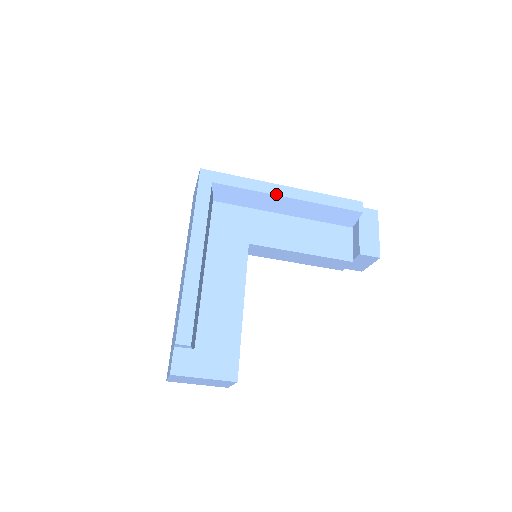
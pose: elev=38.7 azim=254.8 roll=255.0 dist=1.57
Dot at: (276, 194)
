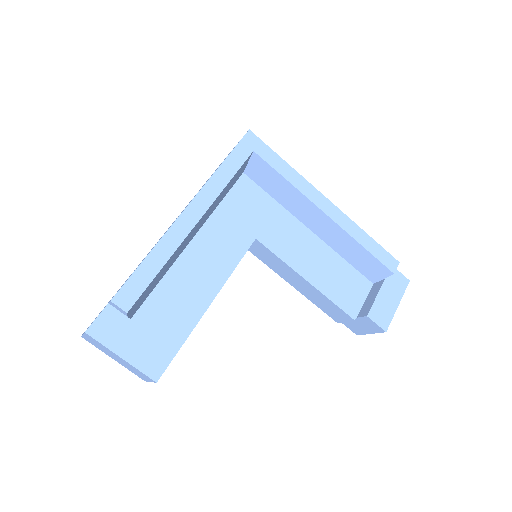
Dot at: (314, 202)
